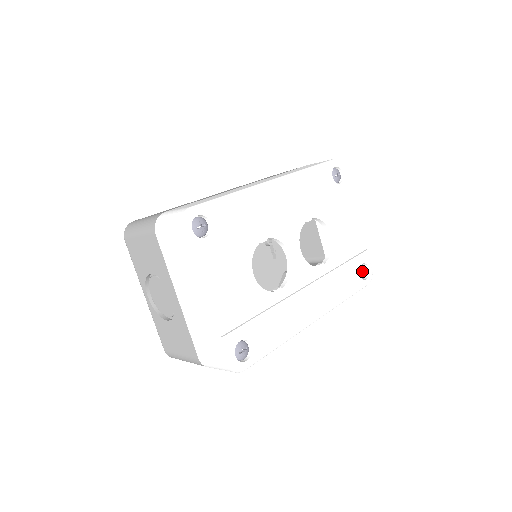
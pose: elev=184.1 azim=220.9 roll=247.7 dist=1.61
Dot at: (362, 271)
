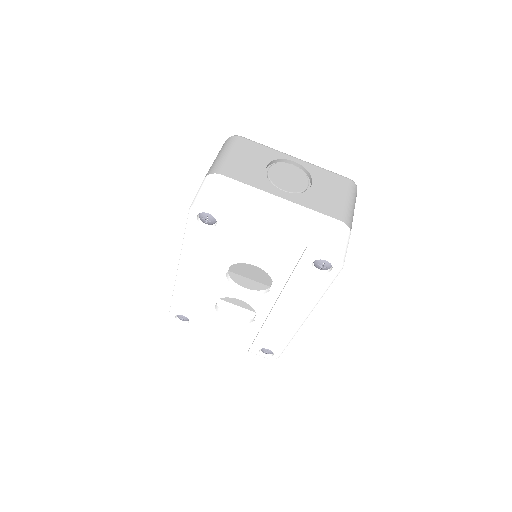
Dot at: (319, 267)
